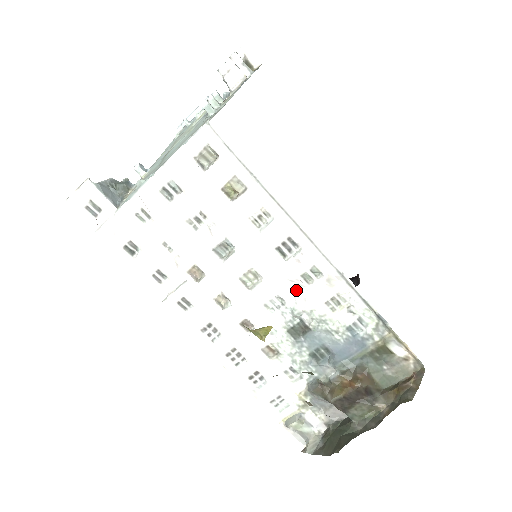
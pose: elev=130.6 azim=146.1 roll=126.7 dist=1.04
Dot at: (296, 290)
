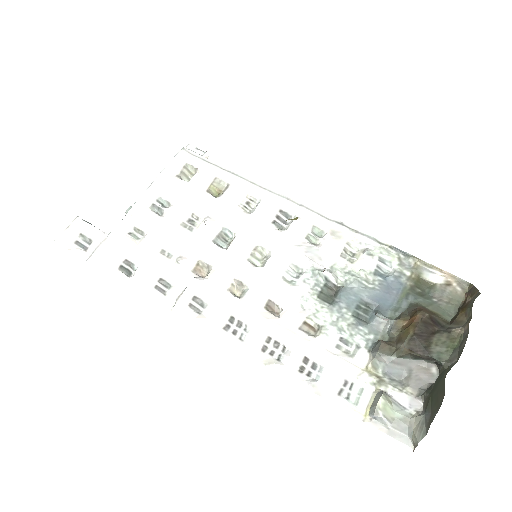
Dot at: (307, 253)
